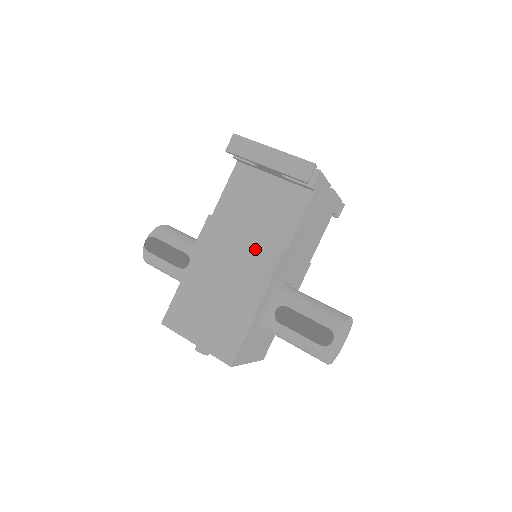
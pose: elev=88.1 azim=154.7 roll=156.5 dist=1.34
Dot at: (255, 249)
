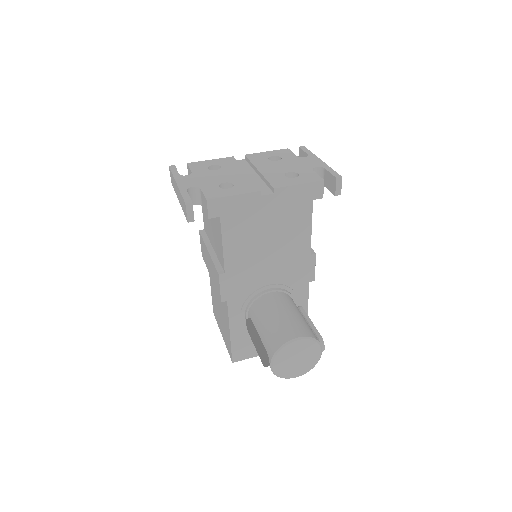
Dot at: (213, 269)
